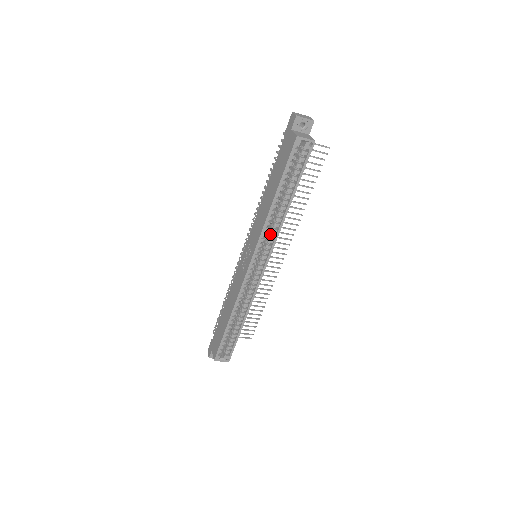
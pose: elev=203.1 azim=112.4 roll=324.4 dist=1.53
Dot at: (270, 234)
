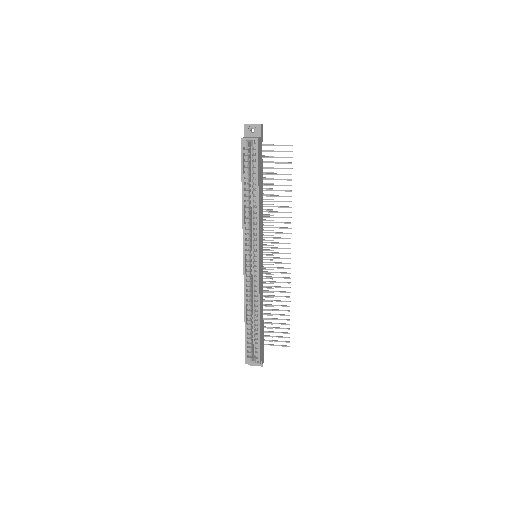
Dot at: (253, 230)
